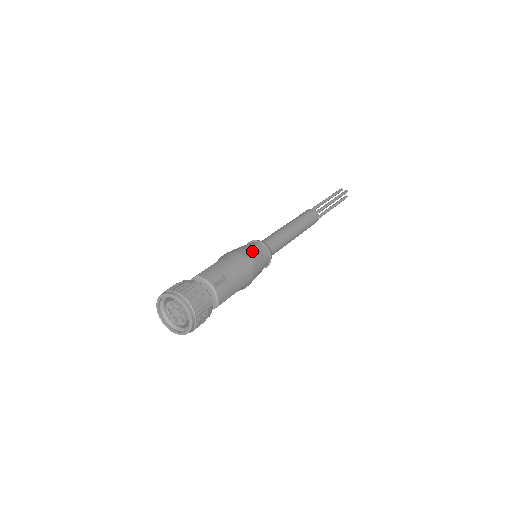
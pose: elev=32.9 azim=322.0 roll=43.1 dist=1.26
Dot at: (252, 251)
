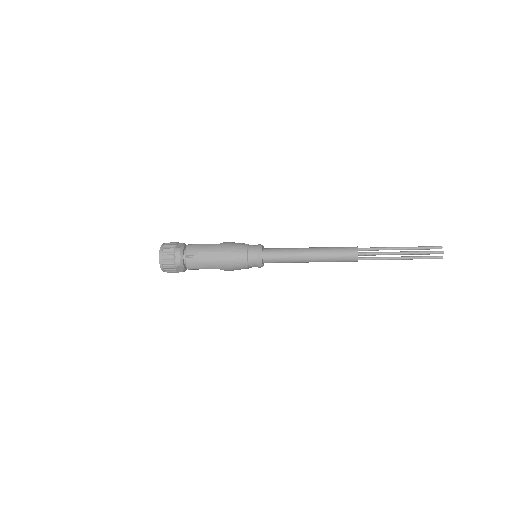
Dot at: (239, 251)
